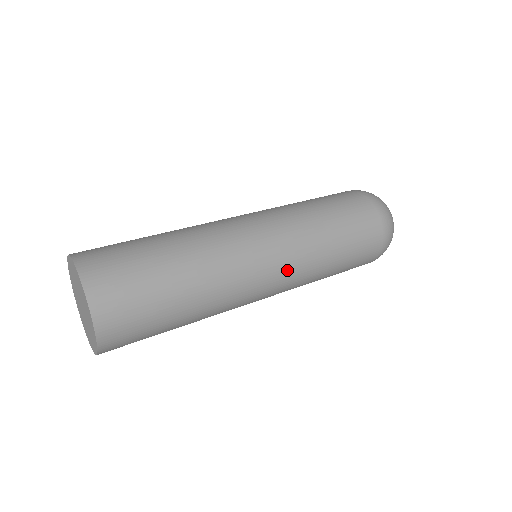
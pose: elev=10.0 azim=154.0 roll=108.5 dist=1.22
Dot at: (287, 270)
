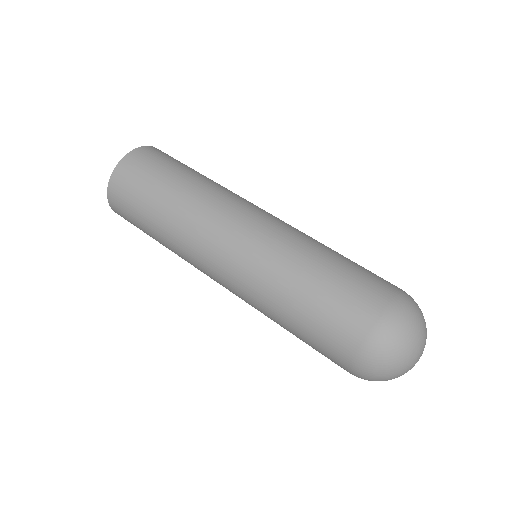
Dot at: (243, 259)
